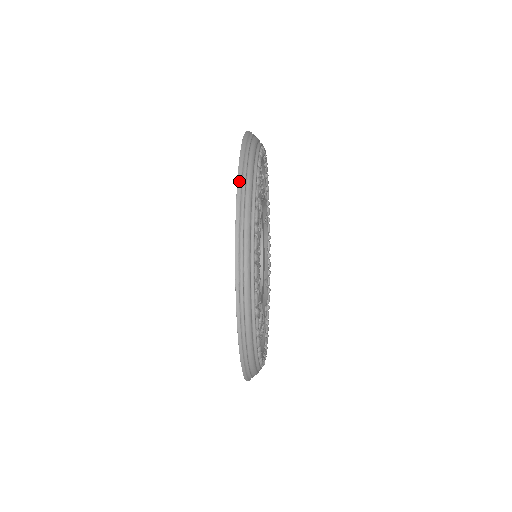
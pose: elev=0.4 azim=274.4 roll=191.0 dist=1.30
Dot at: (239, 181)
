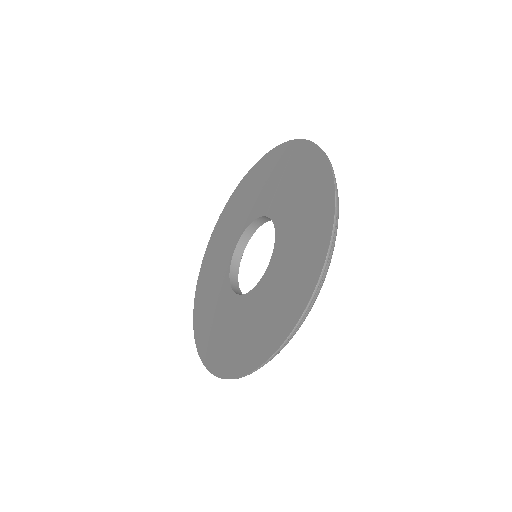
Dot at: (297, 140)
